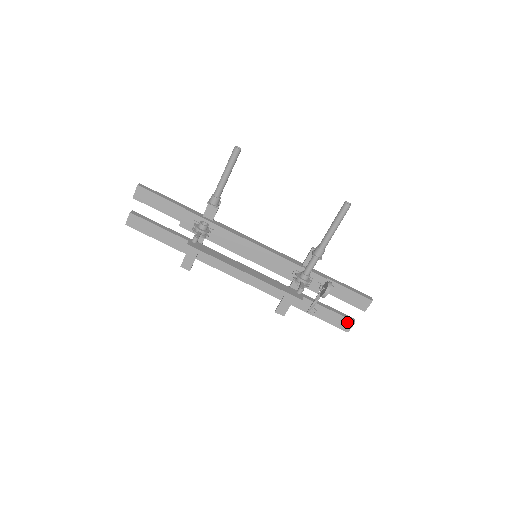
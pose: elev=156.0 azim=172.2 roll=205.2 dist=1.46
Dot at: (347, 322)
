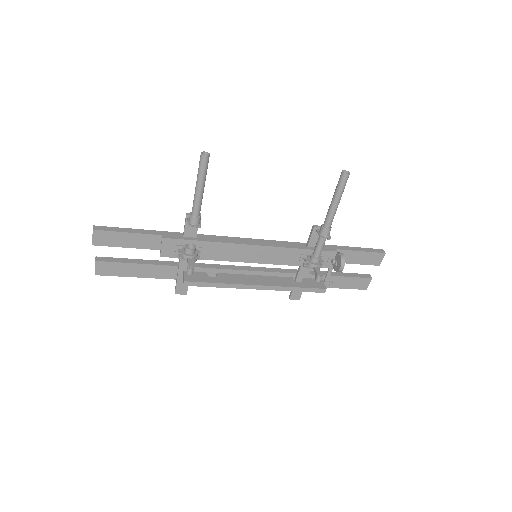
Dot at: (364, 281)
